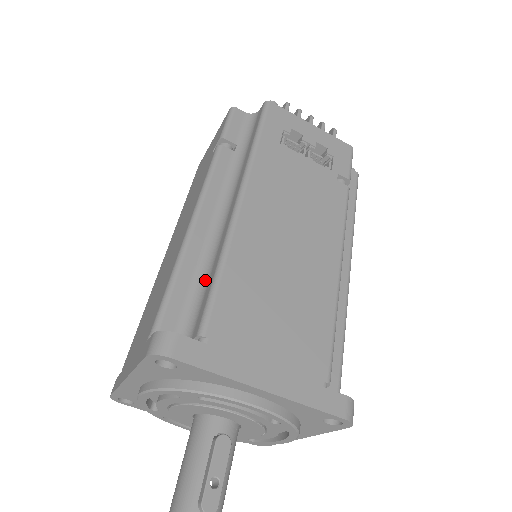
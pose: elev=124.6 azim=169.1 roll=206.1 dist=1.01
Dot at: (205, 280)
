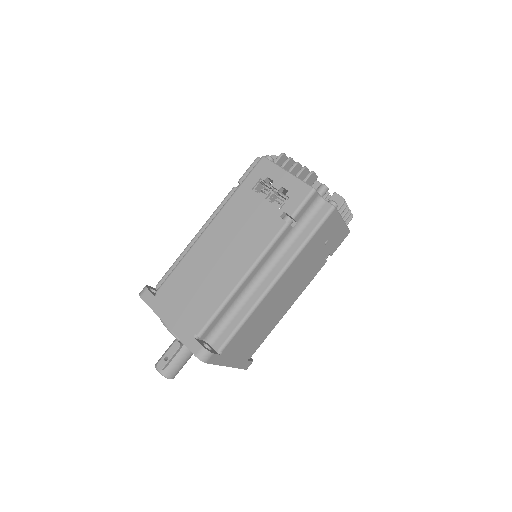
Dot at: occluded
